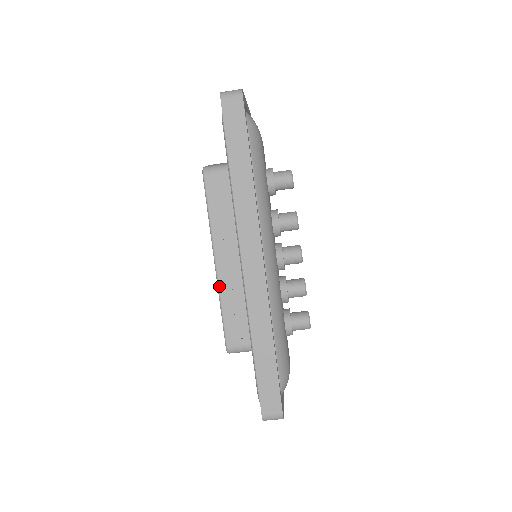
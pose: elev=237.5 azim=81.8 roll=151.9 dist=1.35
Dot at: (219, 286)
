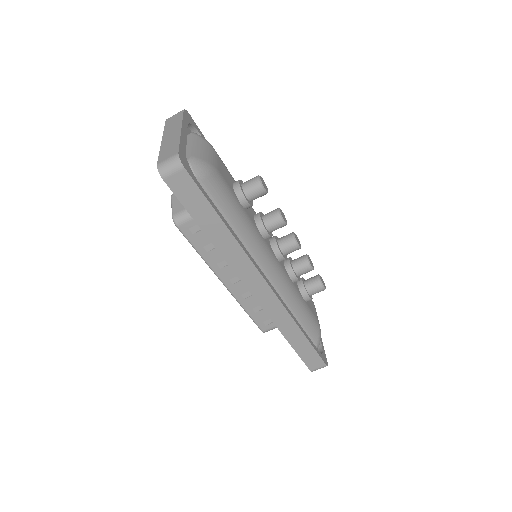
Dot at: (236, 299)
